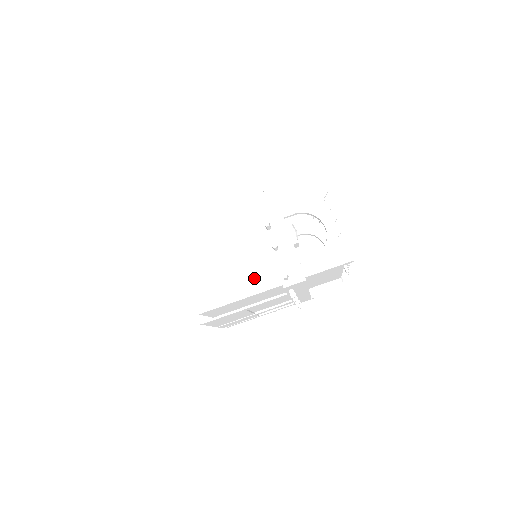
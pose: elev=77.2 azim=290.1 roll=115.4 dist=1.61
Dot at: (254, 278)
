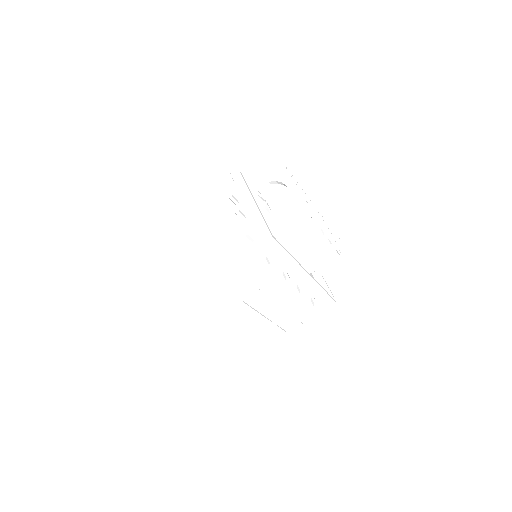
Dot at: (226, 249)
